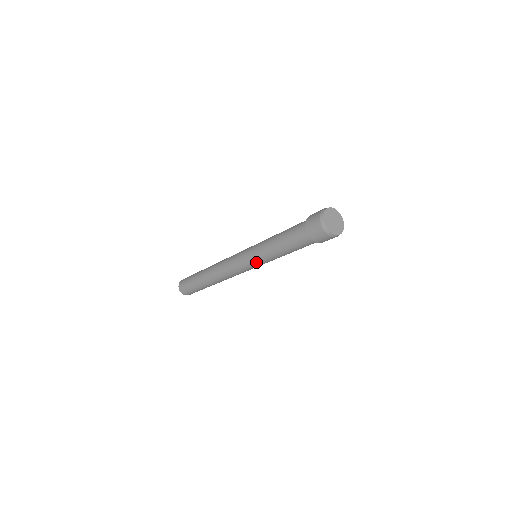
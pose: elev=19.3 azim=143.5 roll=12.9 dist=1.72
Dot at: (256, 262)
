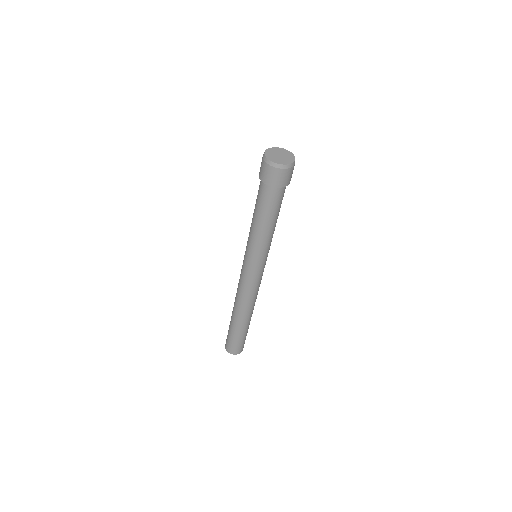
Dot at: (247, 252)
